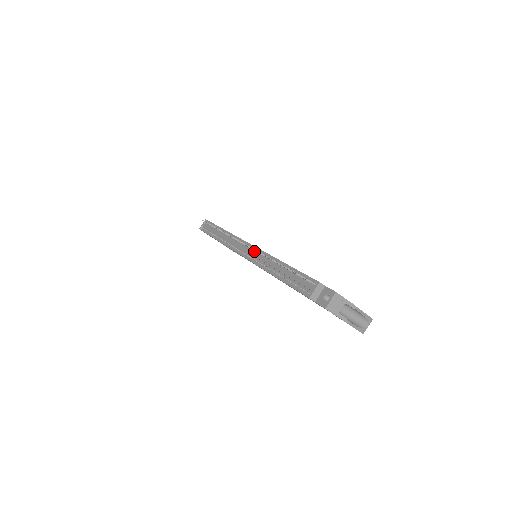
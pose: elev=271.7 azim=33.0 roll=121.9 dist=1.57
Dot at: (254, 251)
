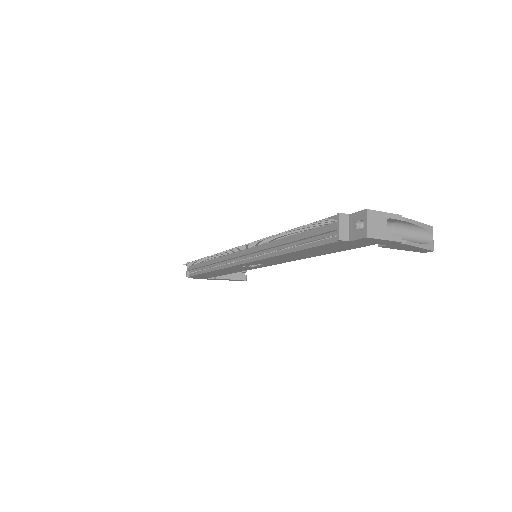
Dot at: (249, 249)
